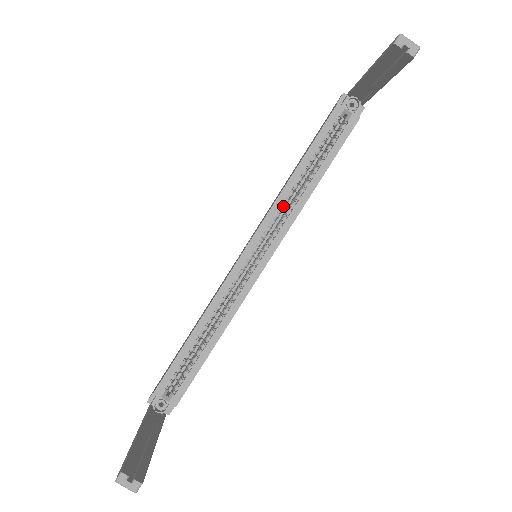
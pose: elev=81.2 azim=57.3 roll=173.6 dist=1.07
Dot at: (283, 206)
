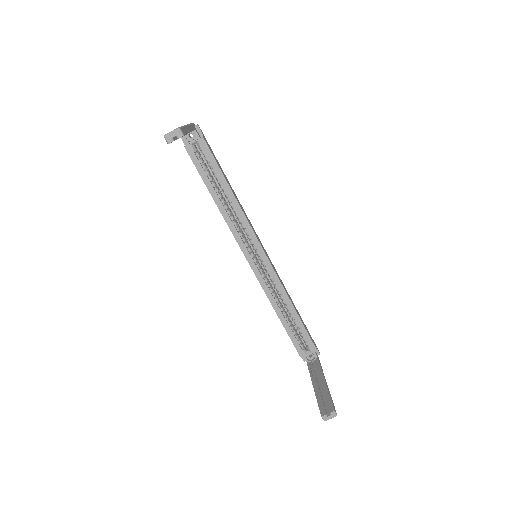
Dot at: (234, 222)
